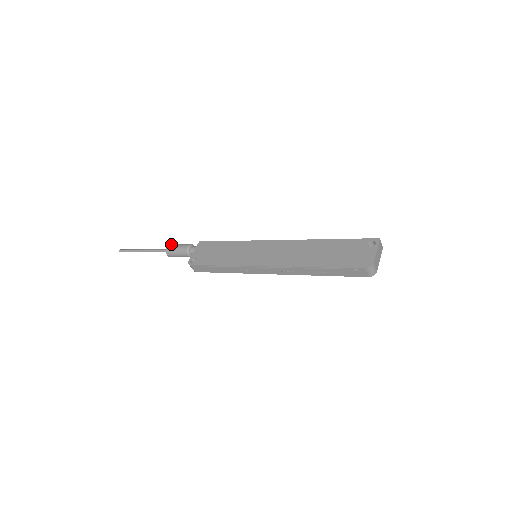
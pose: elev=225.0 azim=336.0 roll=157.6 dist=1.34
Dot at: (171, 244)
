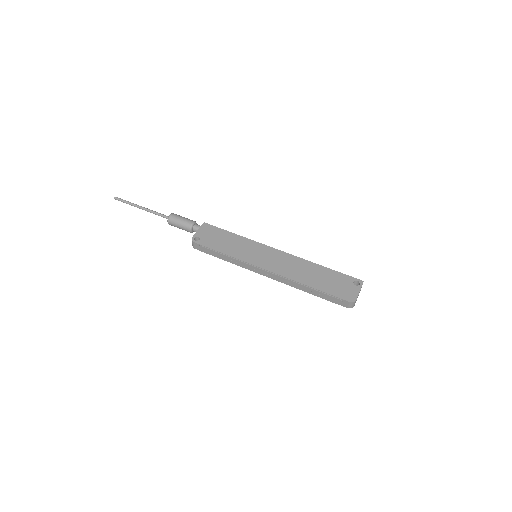
Dot at: (175, 214)
